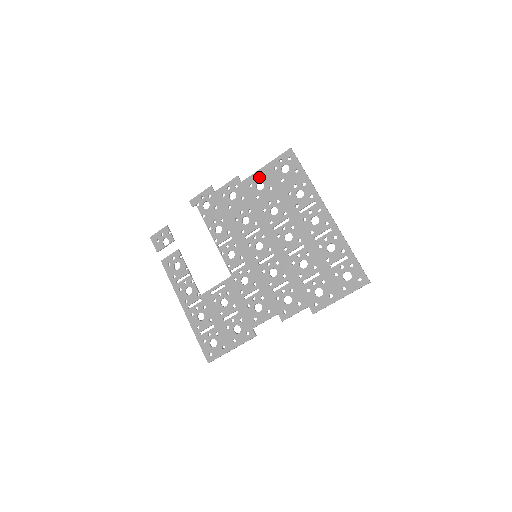
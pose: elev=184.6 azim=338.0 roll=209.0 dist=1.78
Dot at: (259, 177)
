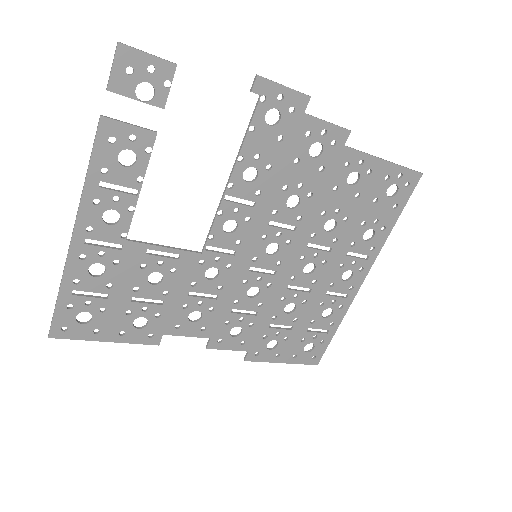
Dot at: (365, 166)
